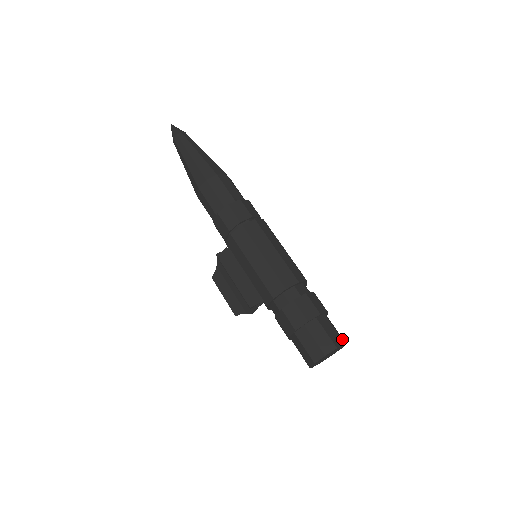
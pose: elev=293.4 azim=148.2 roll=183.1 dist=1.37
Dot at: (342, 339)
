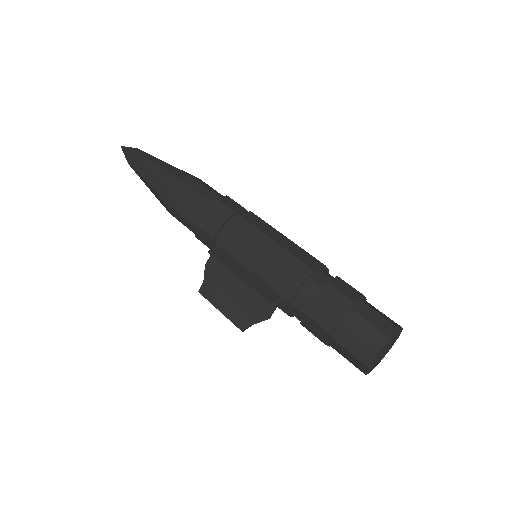
Dot at: occluded
